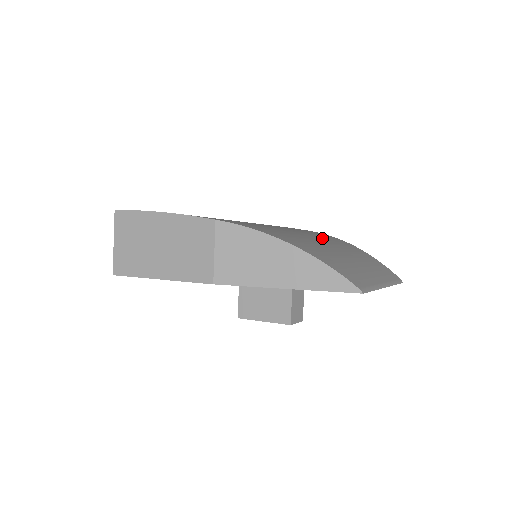
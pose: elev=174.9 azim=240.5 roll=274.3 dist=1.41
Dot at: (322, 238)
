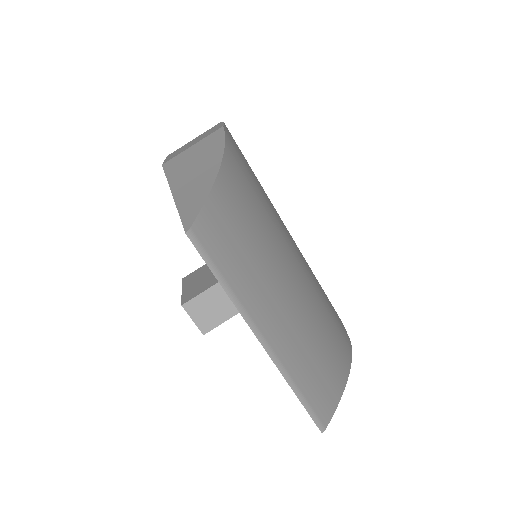
Dot at: (314, 296)
